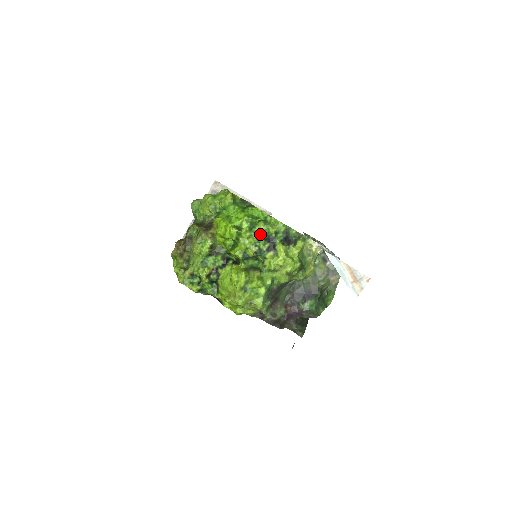
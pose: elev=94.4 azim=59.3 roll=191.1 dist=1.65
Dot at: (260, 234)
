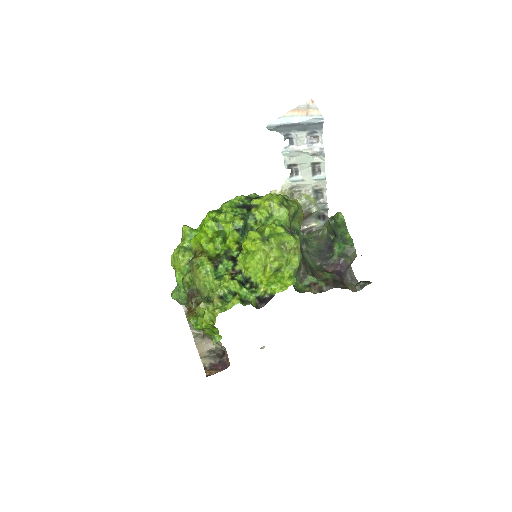
Dot at: (230, 208)
